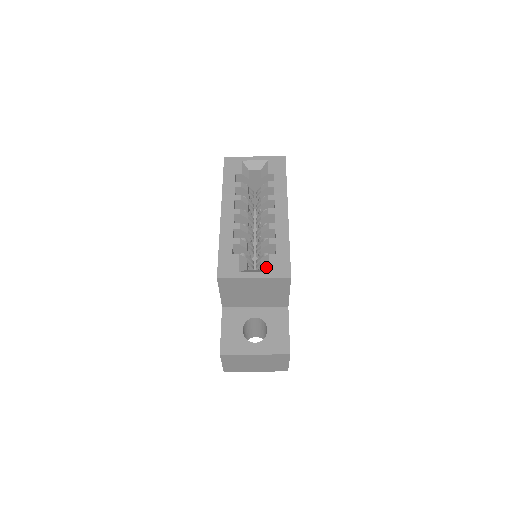
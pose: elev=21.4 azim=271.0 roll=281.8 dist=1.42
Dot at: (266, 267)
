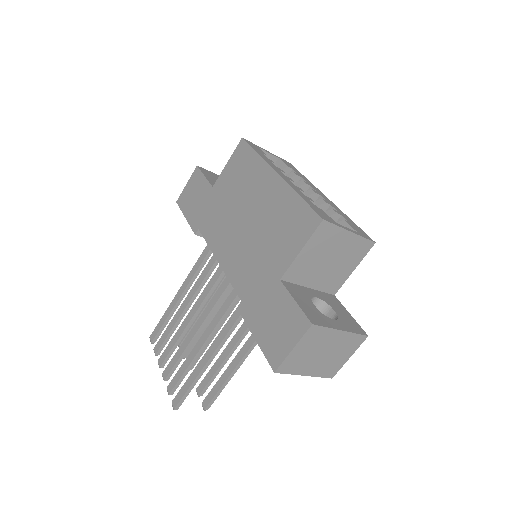
Dot at: occluded
